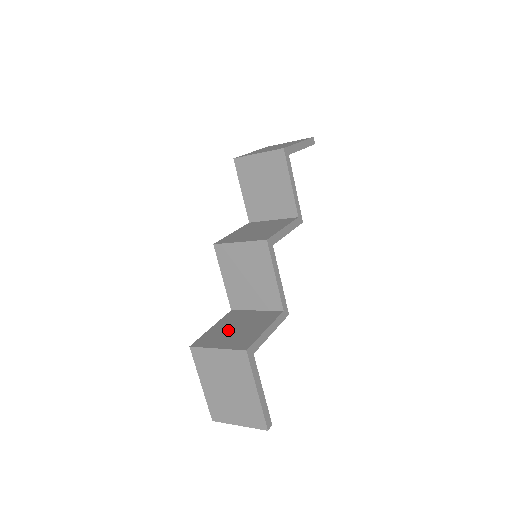
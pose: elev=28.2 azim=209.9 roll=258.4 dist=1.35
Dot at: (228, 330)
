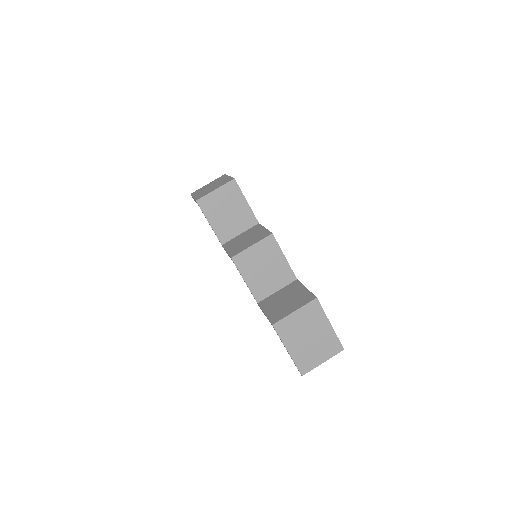
Dot at: (281, 305)
